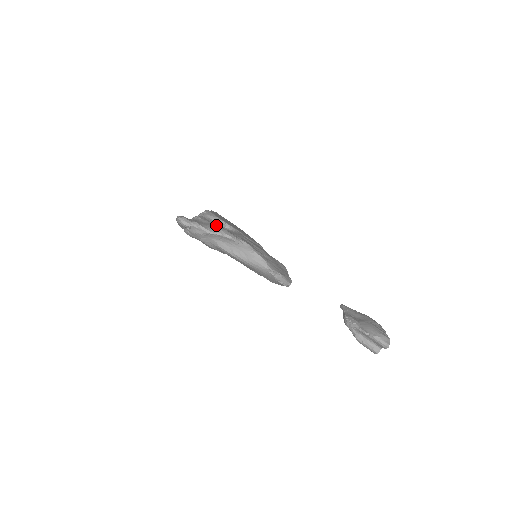
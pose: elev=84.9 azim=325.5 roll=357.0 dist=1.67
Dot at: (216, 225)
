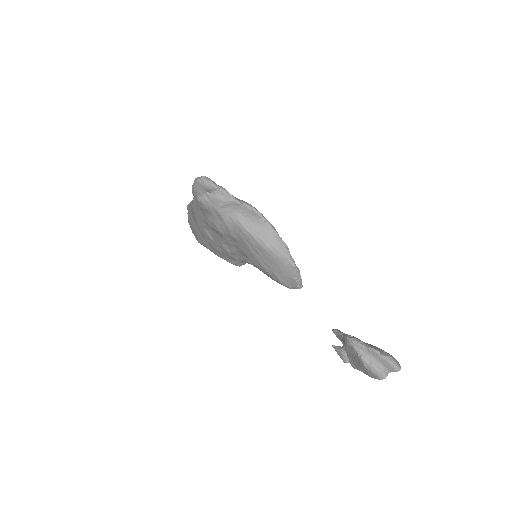
Dot at: occluded
